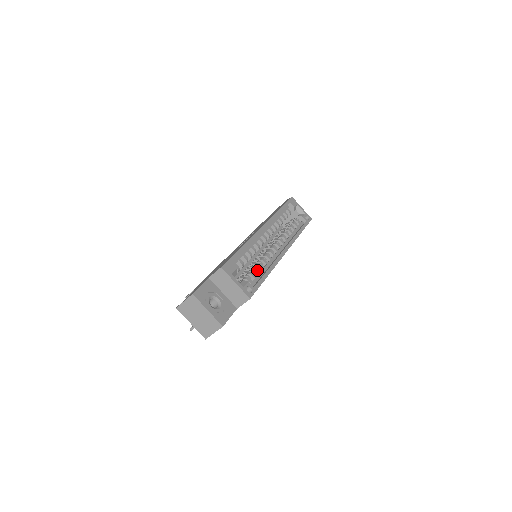
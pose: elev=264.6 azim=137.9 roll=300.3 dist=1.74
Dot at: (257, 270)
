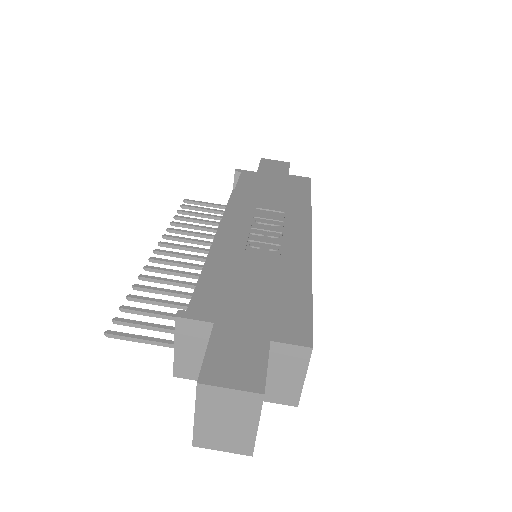
Dot at: occluded
